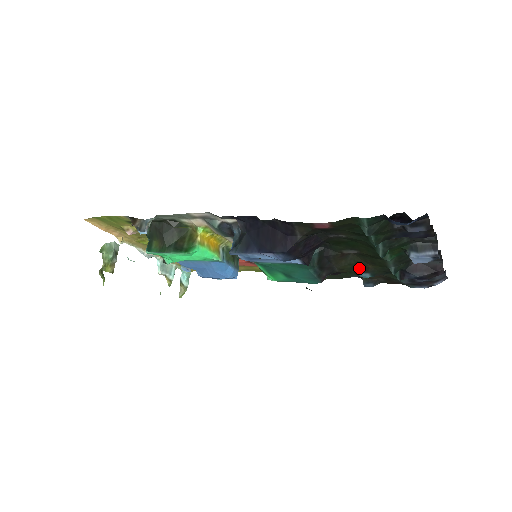
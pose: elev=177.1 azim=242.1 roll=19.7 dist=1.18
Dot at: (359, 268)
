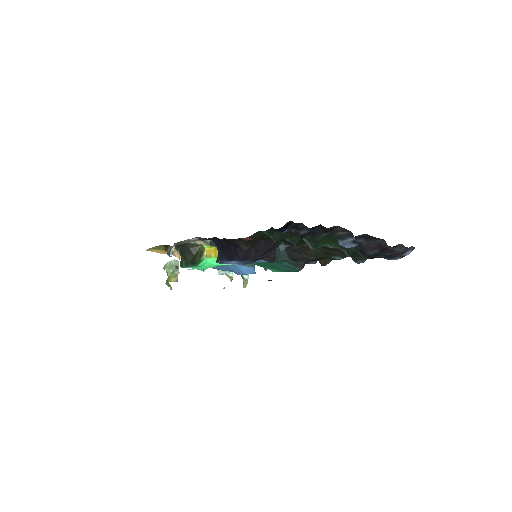
Dot at: (328, 254)
